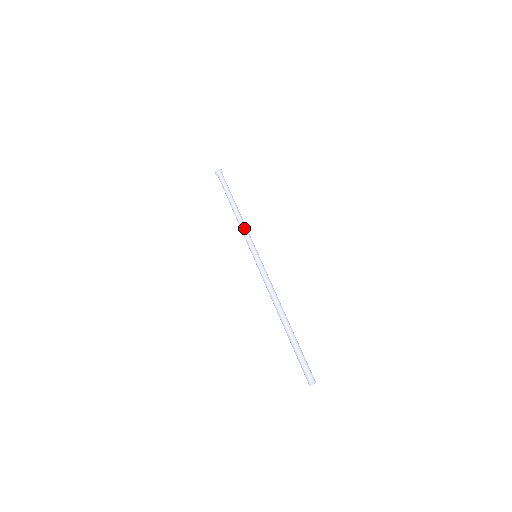
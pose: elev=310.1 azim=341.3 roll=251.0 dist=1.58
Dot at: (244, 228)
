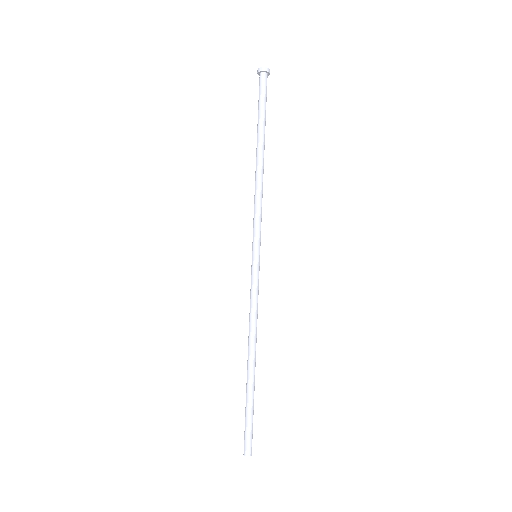
Dot at: (255, 204)
